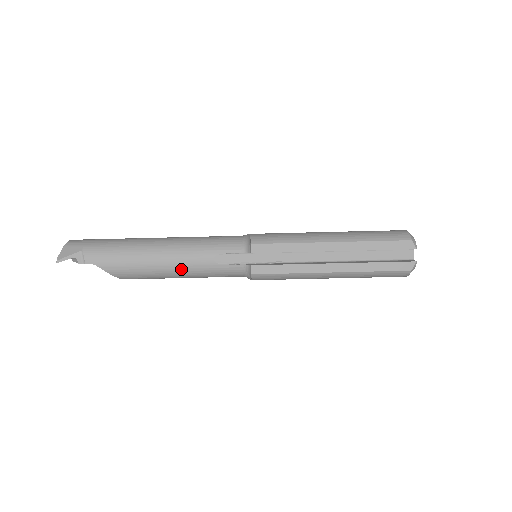
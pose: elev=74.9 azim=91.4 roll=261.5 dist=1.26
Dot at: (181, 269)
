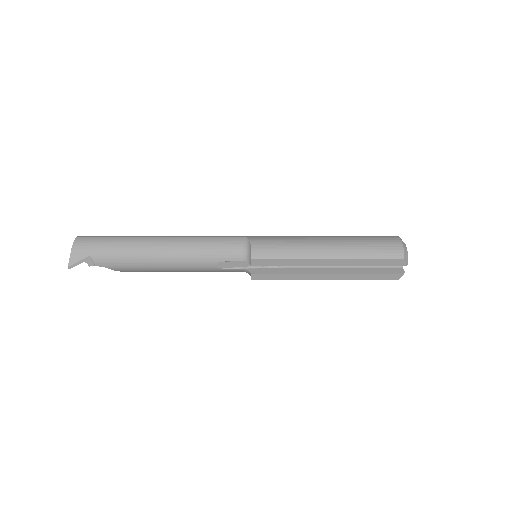
Dot at: (186, 270)
